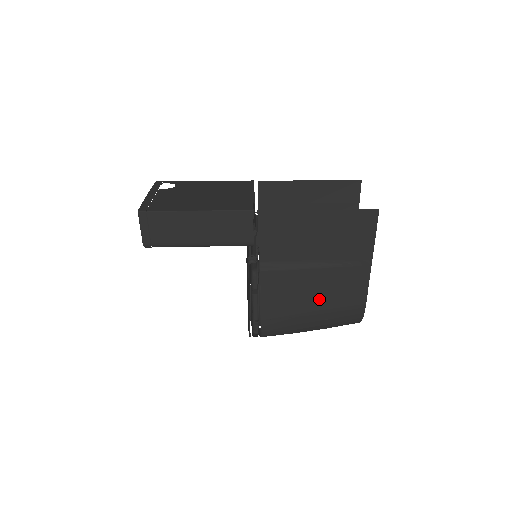
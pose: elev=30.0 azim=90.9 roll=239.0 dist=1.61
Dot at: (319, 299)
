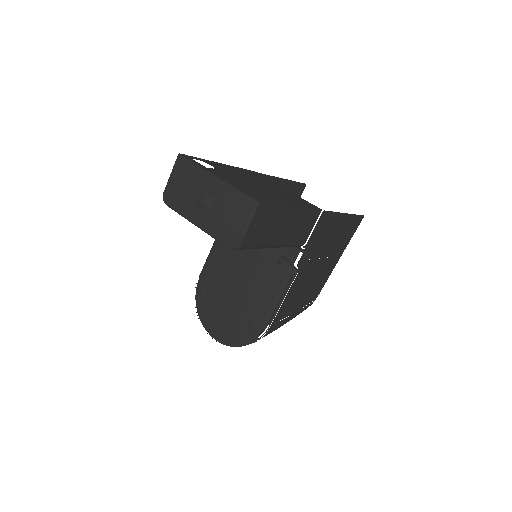
Dot at: (306, 296)
